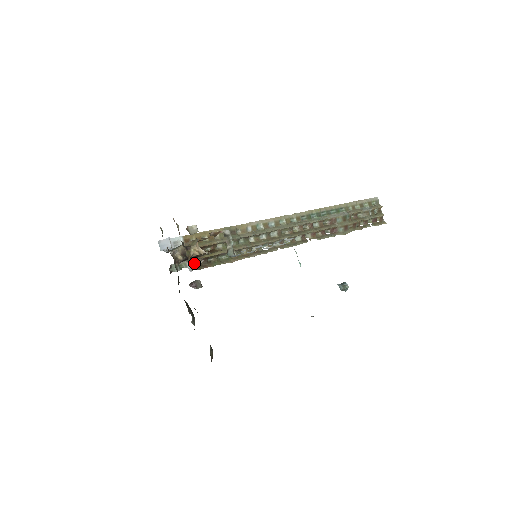
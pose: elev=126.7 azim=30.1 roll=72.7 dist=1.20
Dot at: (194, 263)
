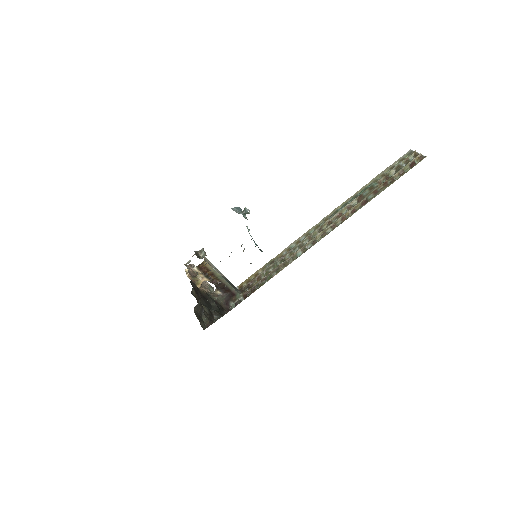
Dot at: (246, 296)
